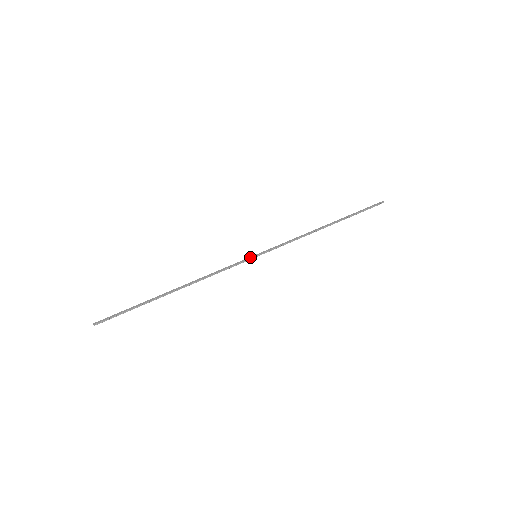
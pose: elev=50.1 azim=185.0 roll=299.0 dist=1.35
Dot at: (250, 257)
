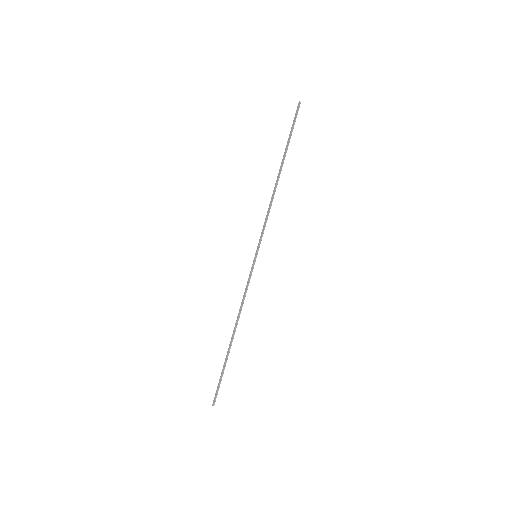
Dot at: (253, 262)
